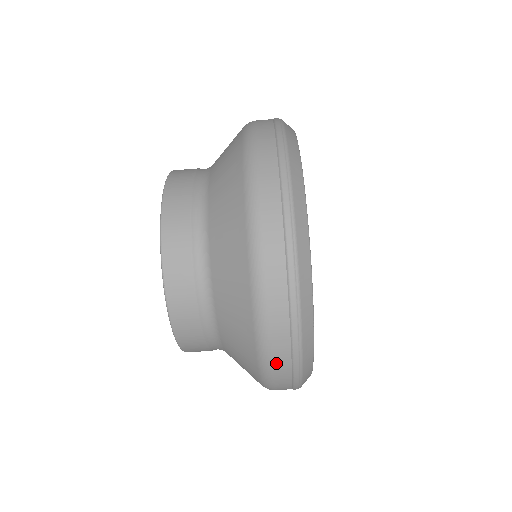
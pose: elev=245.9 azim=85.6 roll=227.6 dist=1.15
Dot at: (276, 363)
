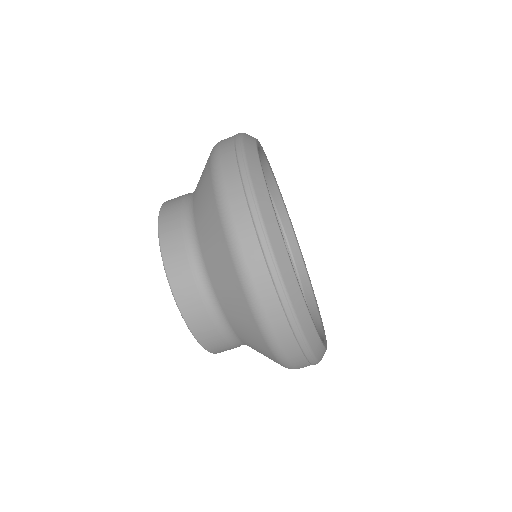
Dot at: occluded
